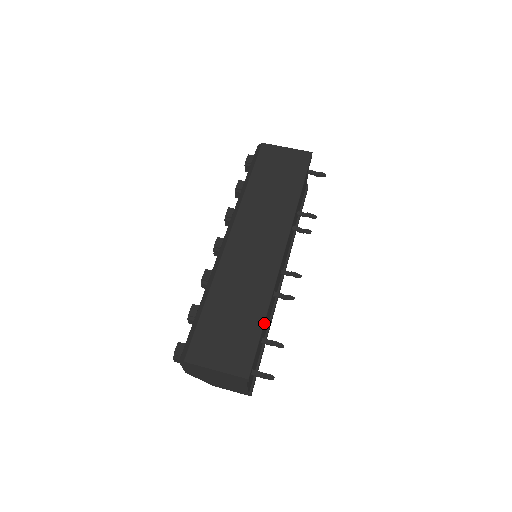
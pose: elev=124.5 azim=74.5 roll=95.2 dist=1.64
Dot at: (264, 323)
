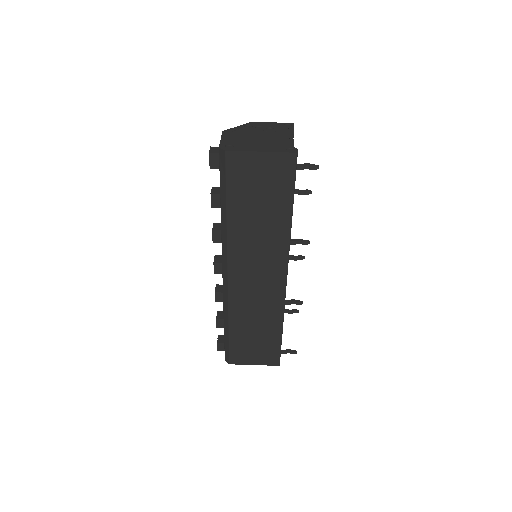
Dot at: occluded
